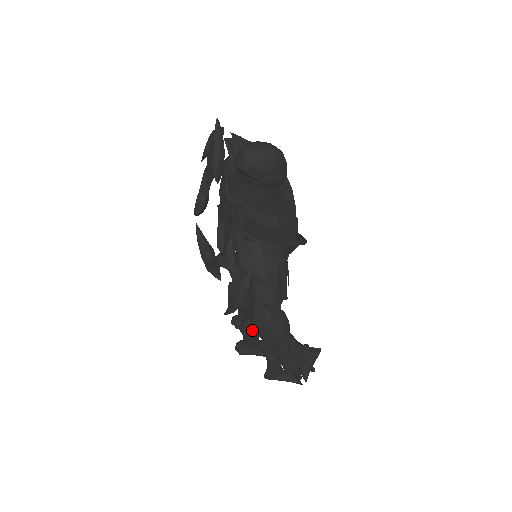
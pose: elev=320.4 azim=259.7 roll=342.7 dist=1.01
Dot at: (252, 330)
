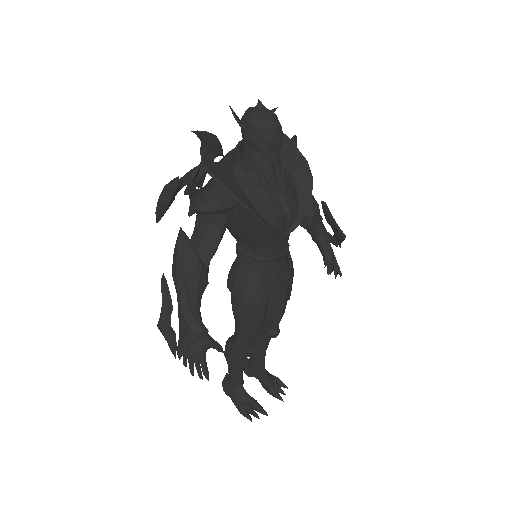
Dot at: (229, 348)
